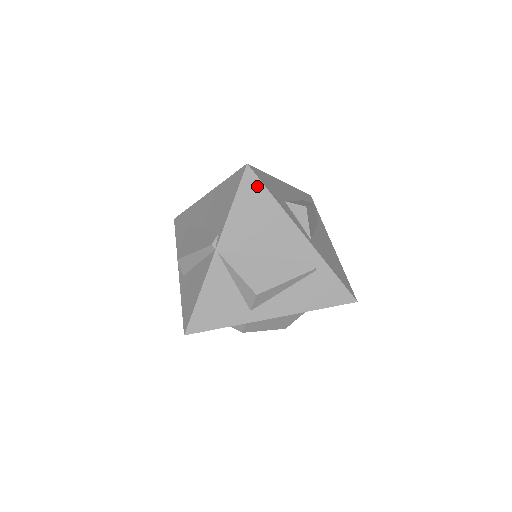
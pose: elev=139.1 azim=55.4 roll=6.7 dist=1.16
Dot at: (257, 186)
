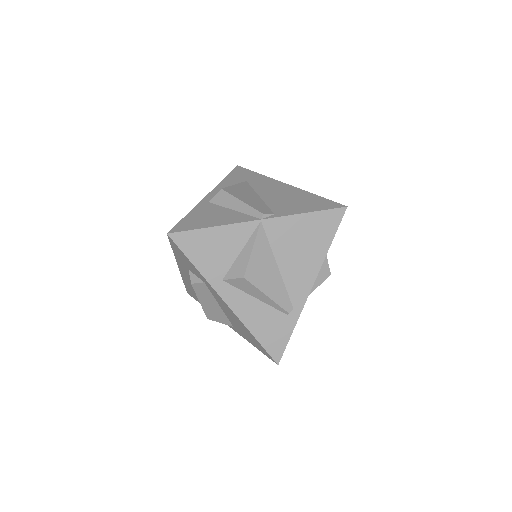
Dot at: (333, 225)
